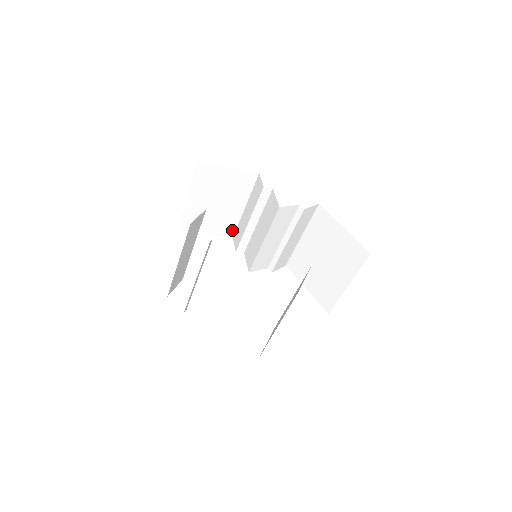
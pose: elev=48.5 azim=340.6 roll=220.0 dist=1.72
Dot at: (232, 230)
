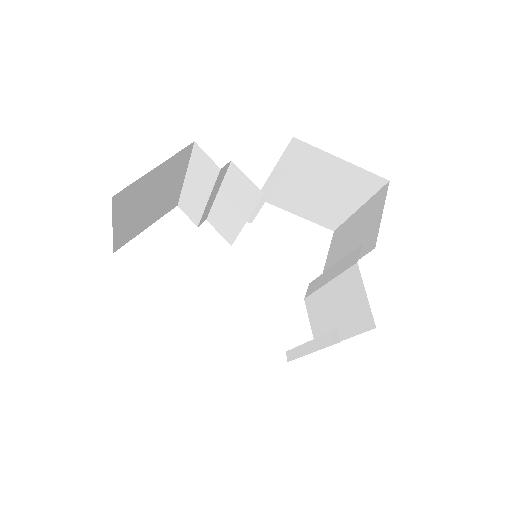
Dot at: (175, 202)
